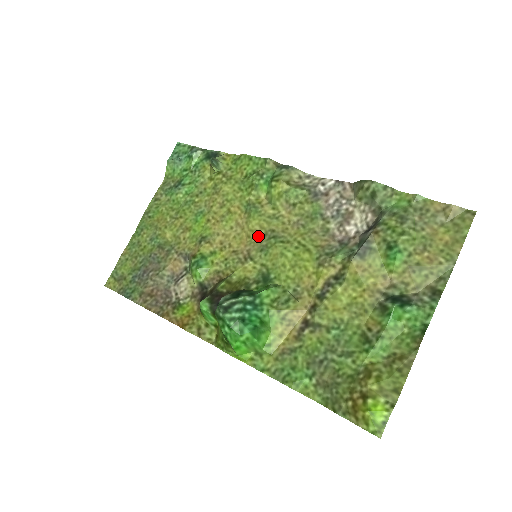
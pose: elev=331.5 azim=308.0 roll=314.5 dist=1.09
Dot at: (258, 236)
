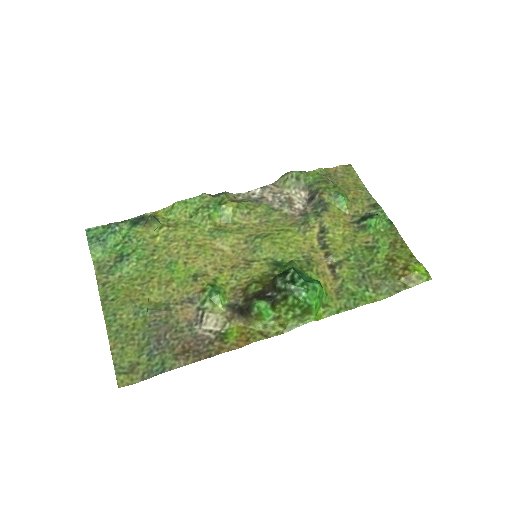
Dot at: (241, 246)
